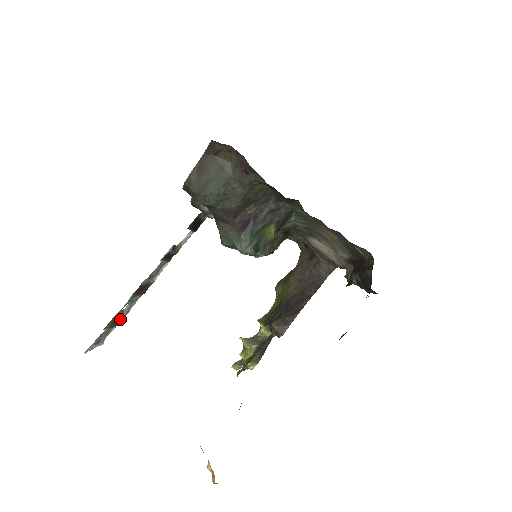
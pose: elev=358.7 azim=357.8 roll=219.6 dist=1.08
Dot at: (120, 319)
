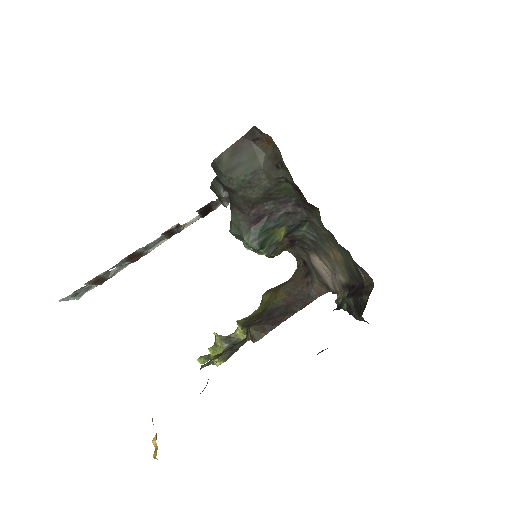
Dot at: (104, 279)
